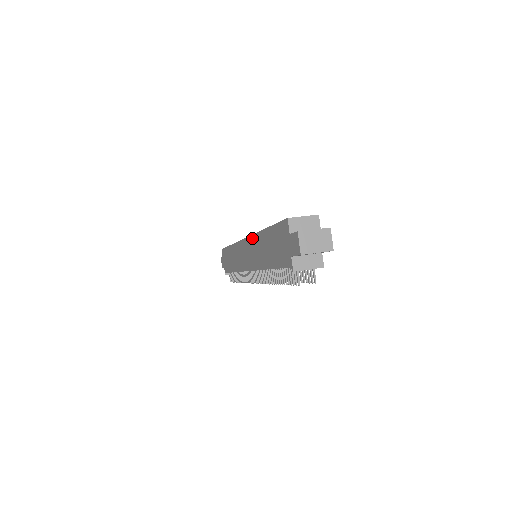
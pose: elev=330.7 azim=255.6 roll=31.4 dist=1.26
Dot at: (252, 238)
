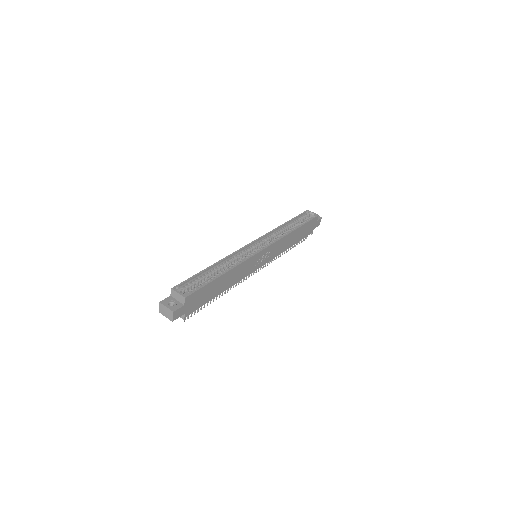
Dot at: (232, 254)
